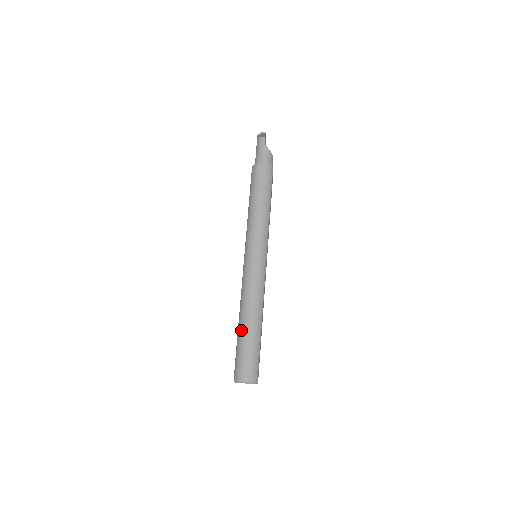
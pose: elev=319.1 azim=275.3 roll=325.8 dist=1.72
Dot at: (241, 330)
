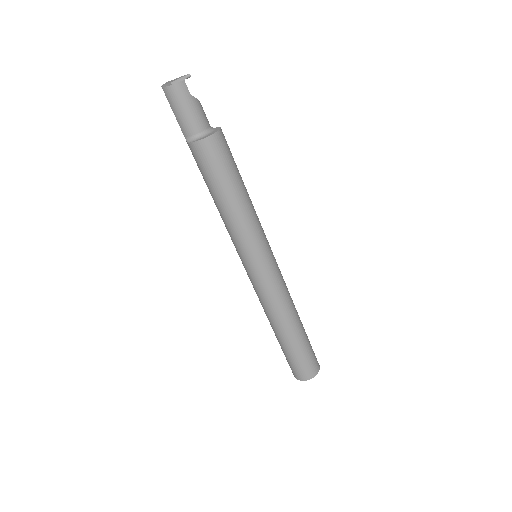
Dot at: (292, 340)
